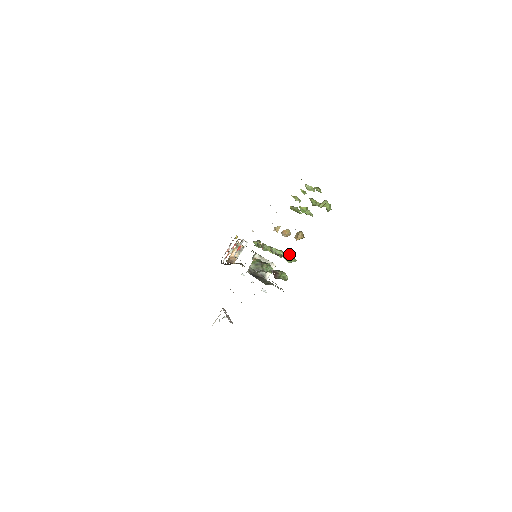
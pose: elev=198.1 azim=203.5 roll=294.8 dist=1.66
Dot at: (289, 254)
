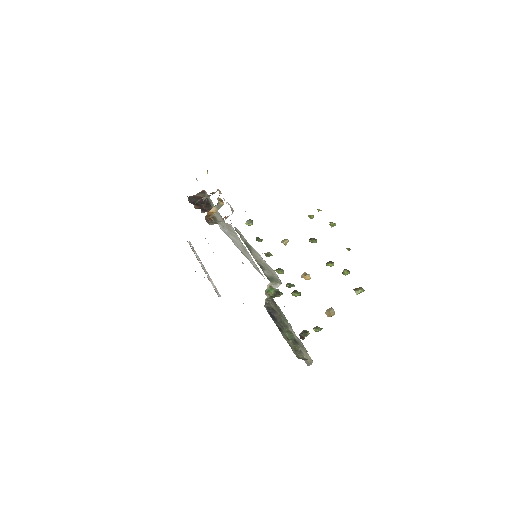
Dot at: (319, 328)
